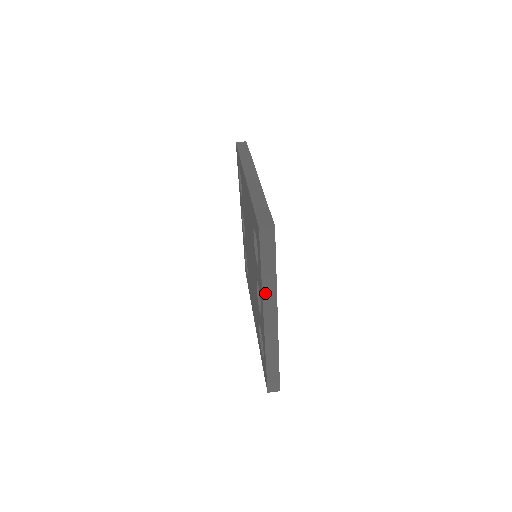
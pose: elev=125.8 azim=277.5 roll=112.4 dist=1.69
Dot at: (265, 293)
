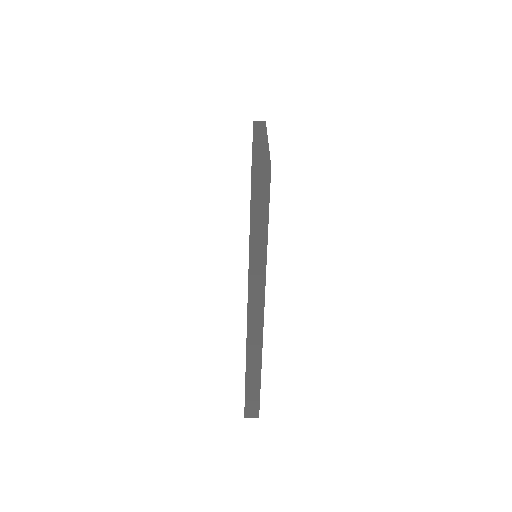
Dot at: occluded
